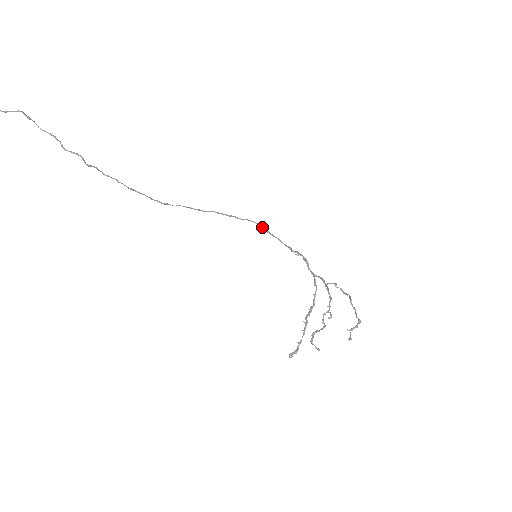
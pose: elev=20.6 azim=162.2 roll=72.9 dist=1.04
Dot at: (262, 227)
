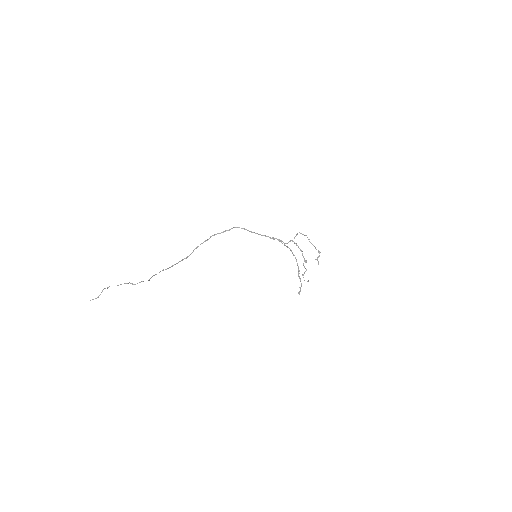
Dot at: (244, 229)
